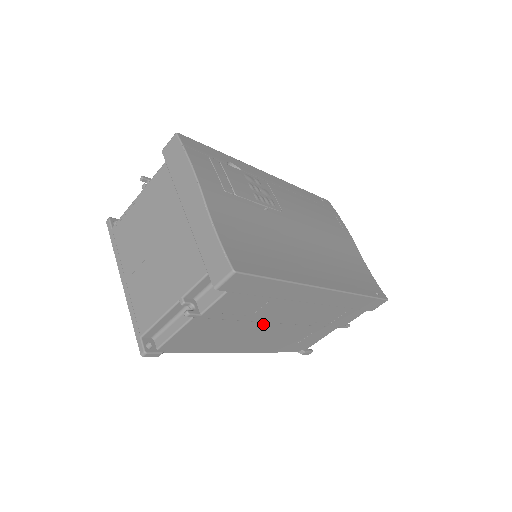
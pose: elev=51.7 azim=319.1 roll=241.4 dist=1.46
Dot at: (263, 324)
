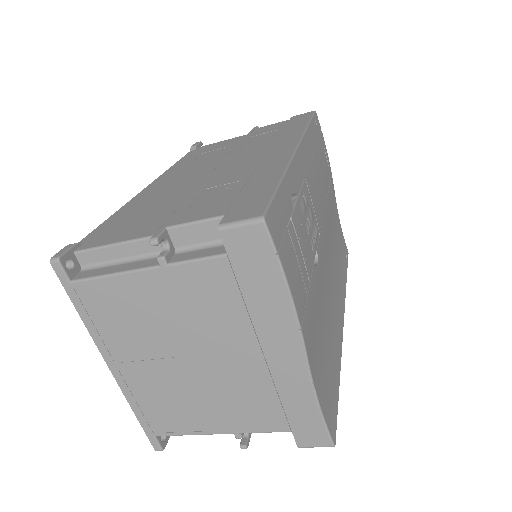
Dot at: occluded
